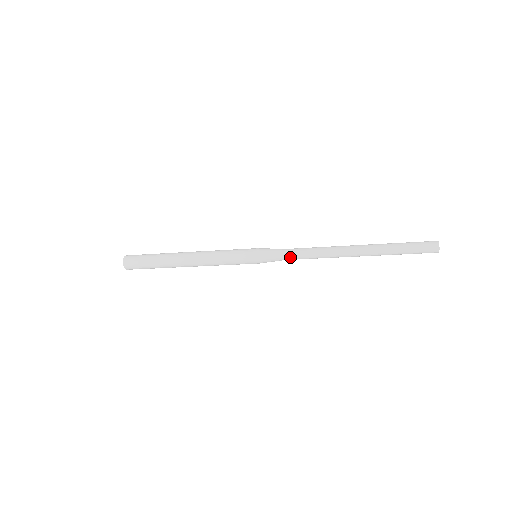
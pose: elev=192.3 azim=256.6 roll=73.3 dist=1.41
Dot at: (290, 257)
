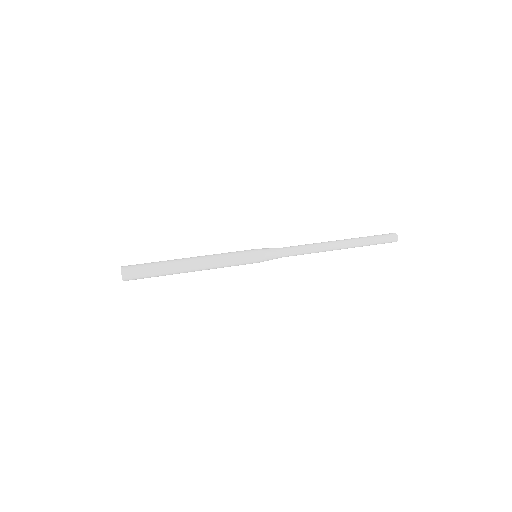
Dot at: occluded
